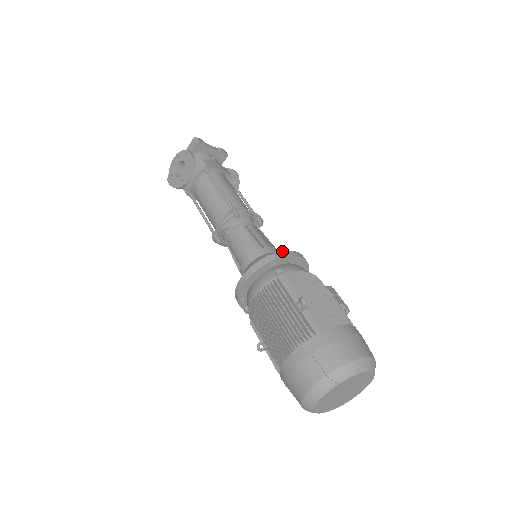
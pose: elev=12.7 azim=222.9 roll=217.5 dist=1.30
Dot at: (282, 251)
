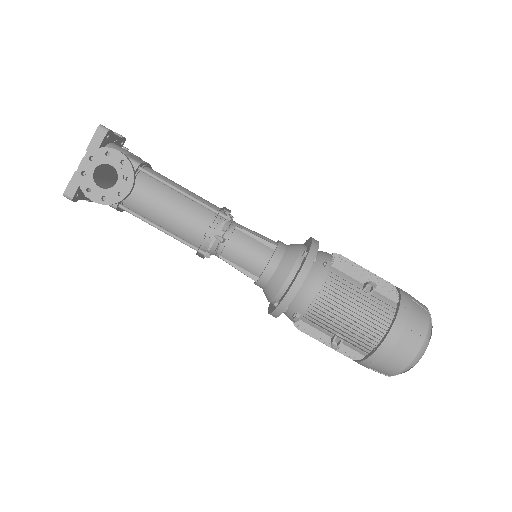
Dot at: (312, 242)
